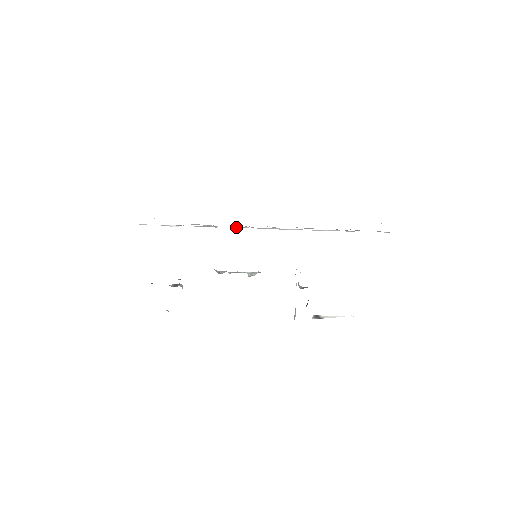
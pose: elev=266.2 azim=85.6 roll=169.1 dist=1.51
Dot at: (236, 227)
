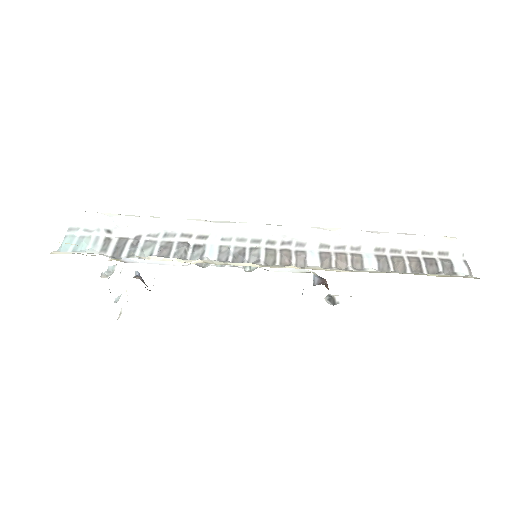
Dot at: (226, 230)
